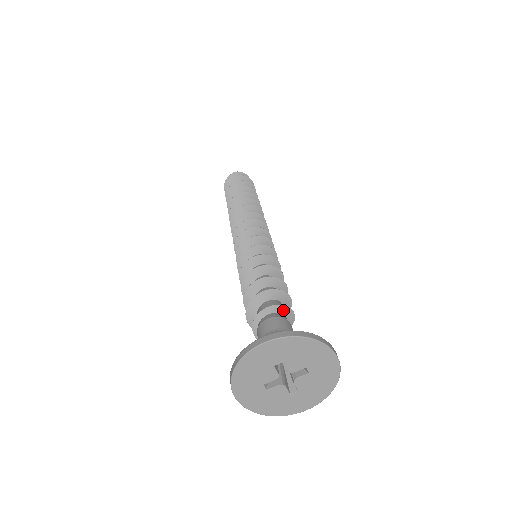
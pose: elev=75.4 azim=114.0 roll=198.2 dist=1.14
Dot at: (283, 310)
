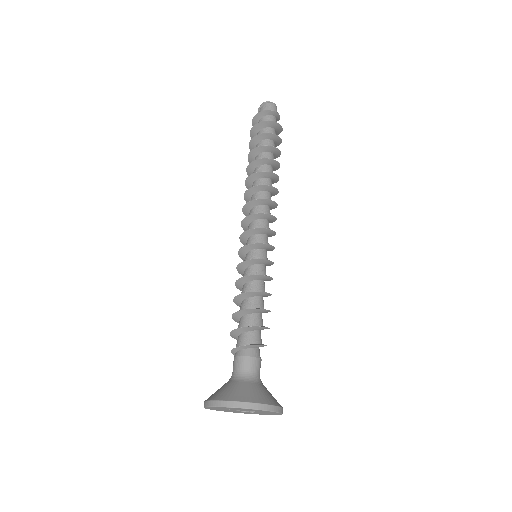
Dot at: (251, 347)
